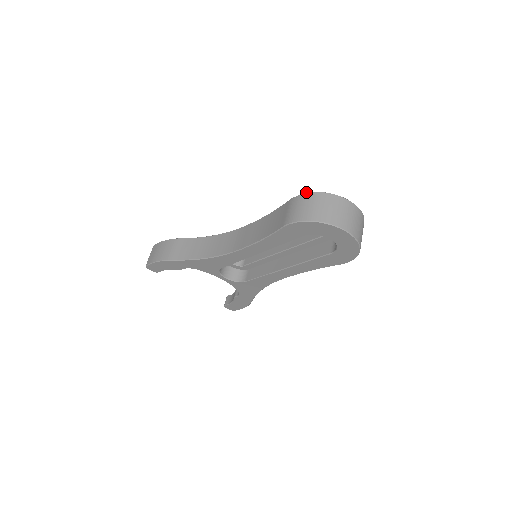
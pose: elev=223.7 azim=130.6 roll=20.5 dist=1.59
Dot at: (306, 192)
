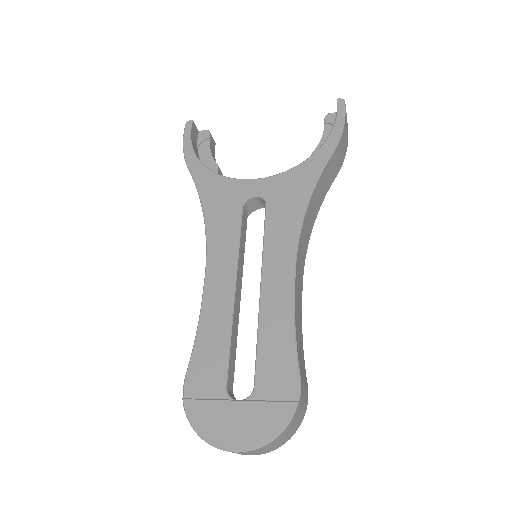
Dot at: occluded
